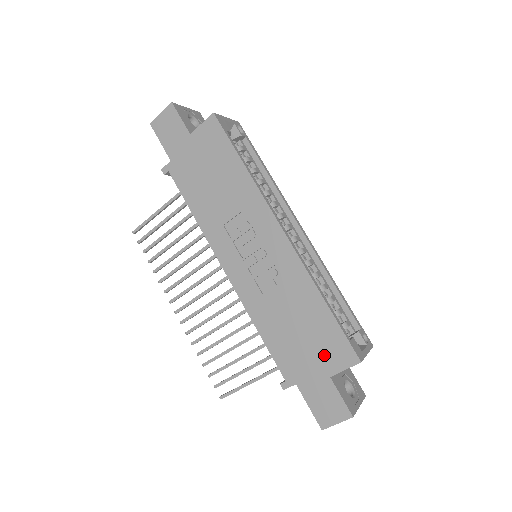
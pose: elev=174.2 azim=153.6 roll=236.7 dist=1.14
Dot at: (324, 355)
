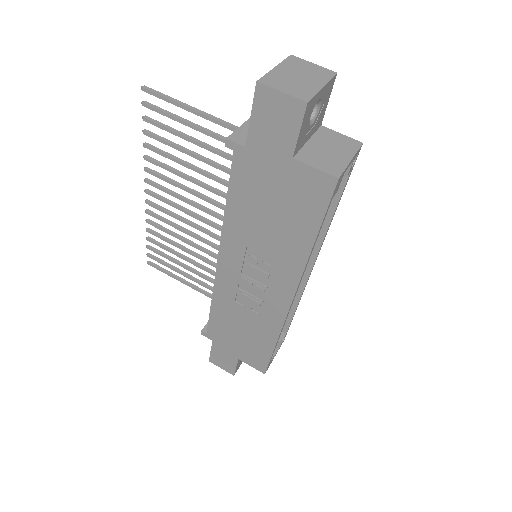
Dot at: (245, 353)
